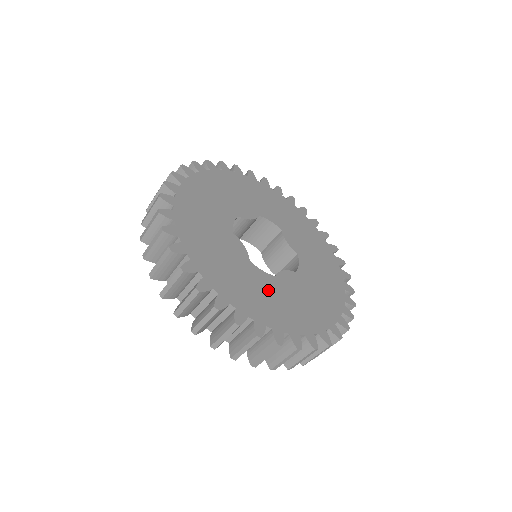
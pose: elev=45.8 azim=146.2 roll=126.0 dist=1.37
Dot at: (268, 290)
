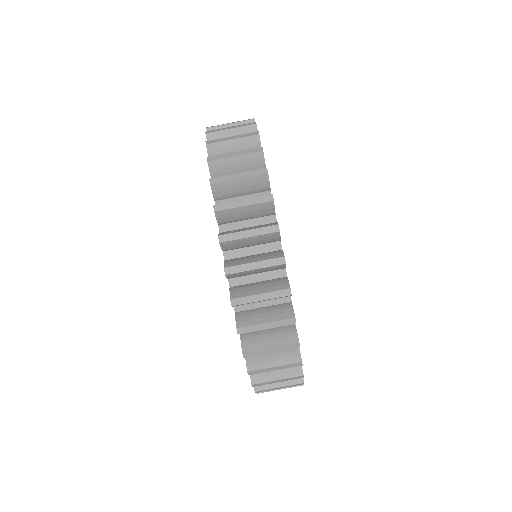
Dot at: occluded
